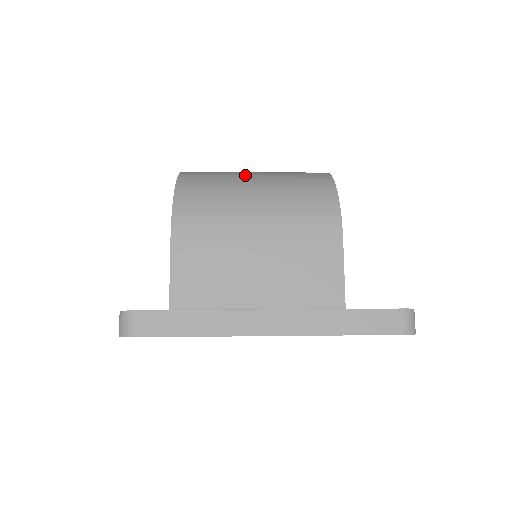
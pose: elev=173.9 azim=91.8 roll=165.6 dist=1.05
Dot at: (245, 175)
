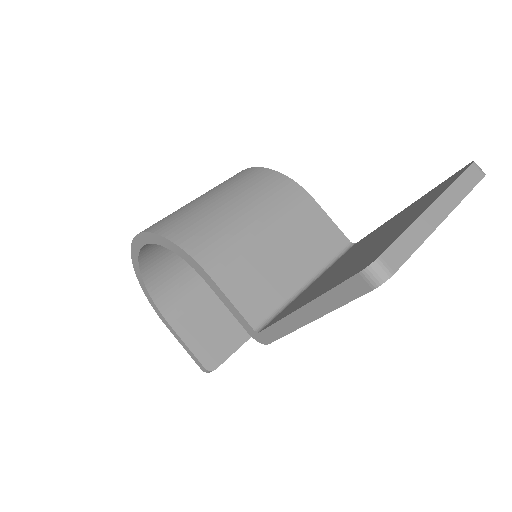
Dot at: (200, 201)
